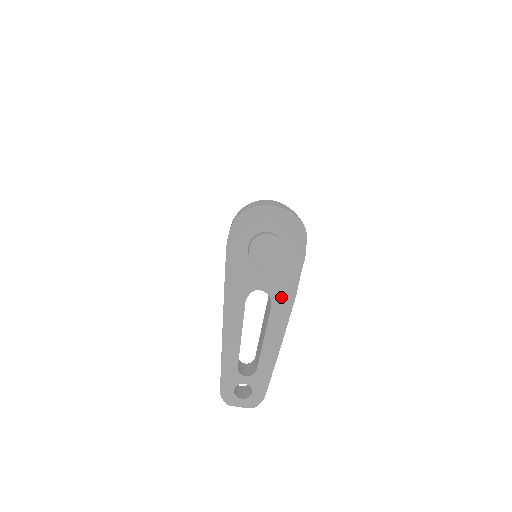
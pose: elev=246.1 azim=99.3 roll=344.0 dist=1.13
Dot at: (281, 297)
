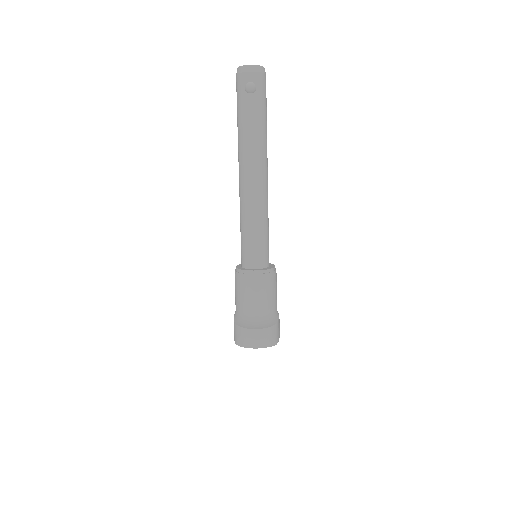
Dot at: occluded
